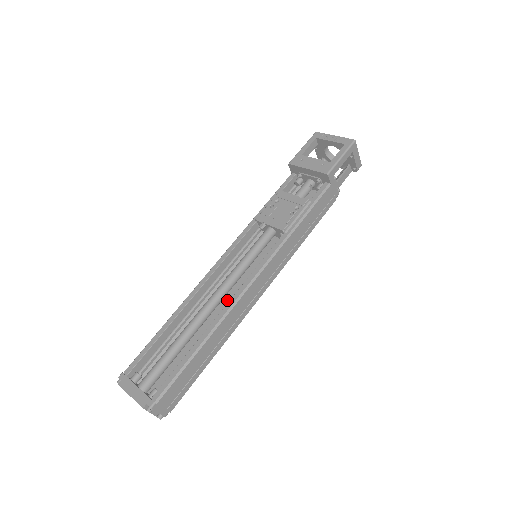
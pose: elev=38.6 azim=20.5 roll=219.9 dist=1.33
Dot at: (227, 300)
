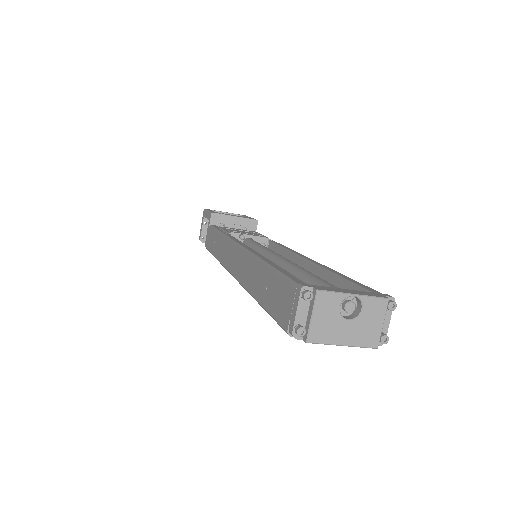
Dot at: occluded
